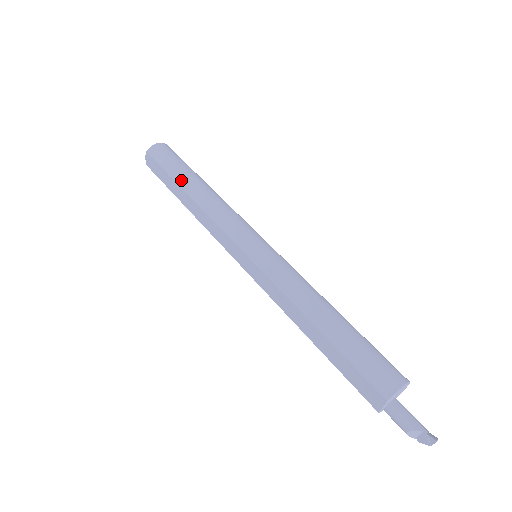
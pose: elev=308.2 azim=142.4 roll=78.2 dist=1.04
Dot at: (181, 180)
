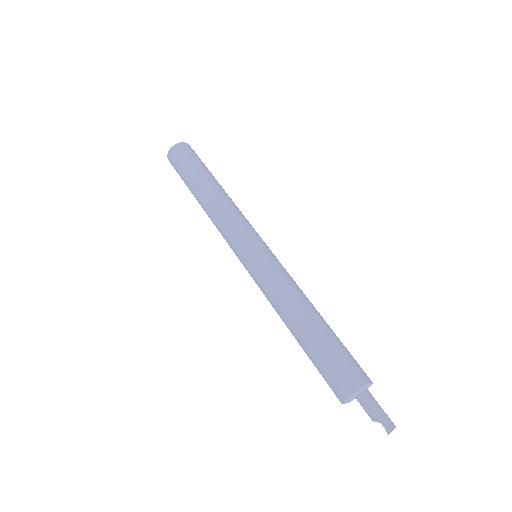
Dot at: (191, 190)
